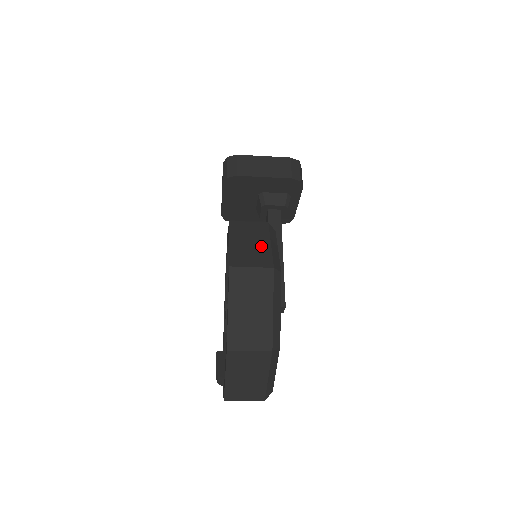
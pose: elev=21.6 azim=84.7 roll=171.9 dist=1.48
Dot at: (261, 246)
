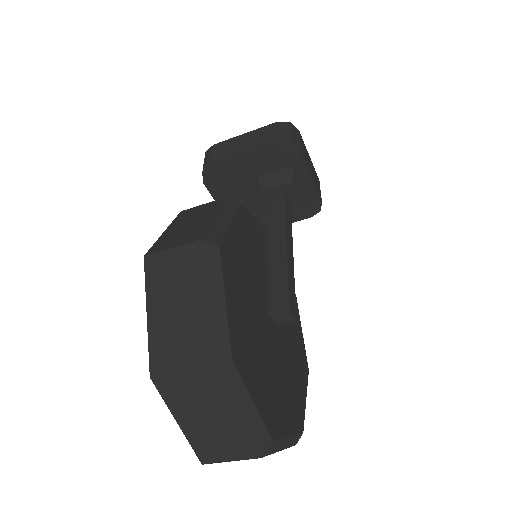
Dot at: (200, 222)
